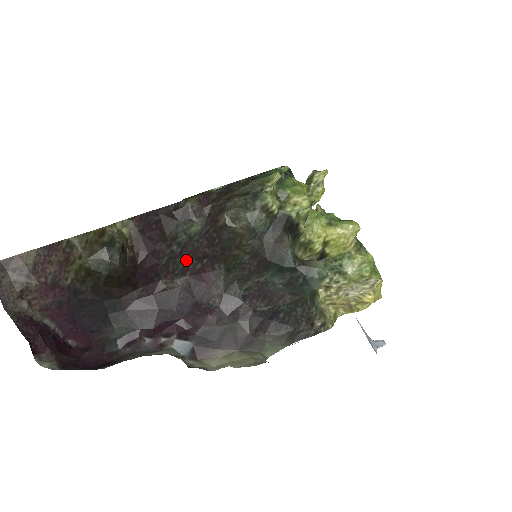
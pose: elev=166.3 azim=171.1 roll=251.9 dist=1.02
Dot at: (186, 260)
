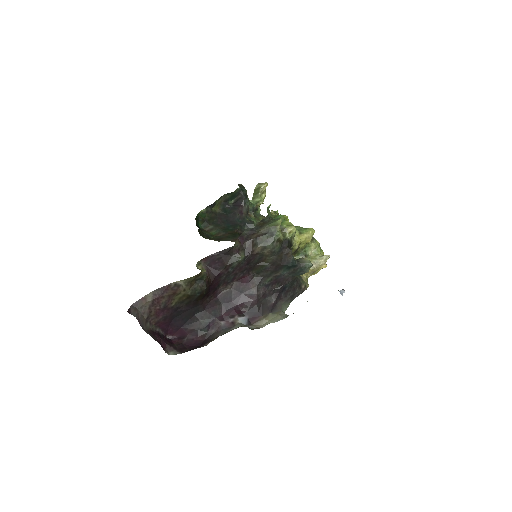
Dot at: (235, 274)
